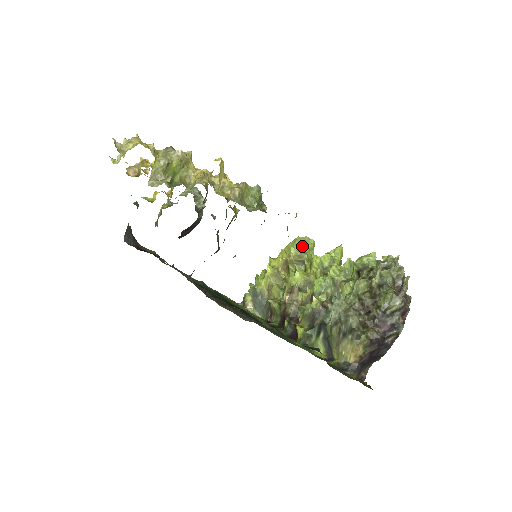
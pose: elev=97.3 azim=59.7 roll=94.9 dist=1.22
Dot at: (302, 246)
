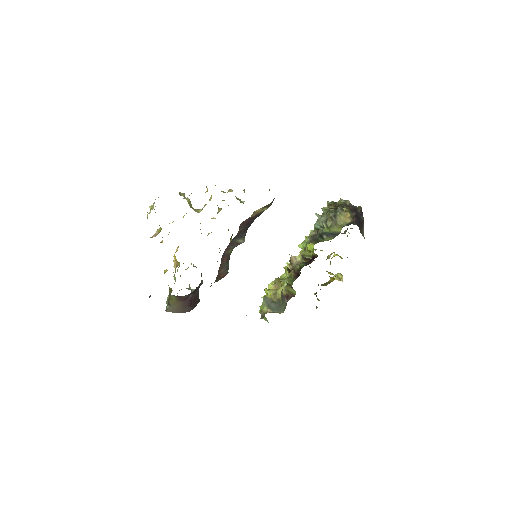
Dot at: occluded
